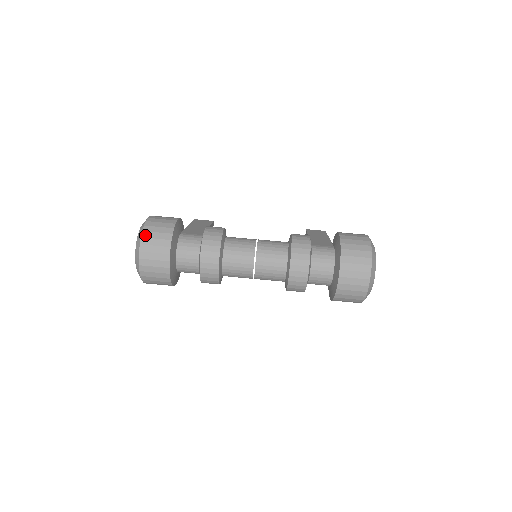
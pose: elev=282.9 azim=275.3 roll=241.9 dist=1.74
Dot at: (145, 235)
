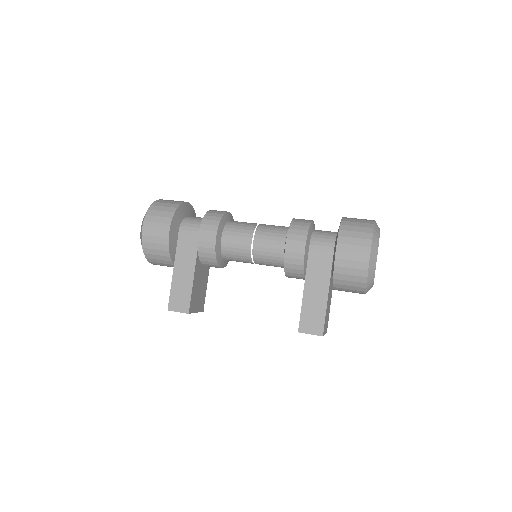
Dot at: occluded
